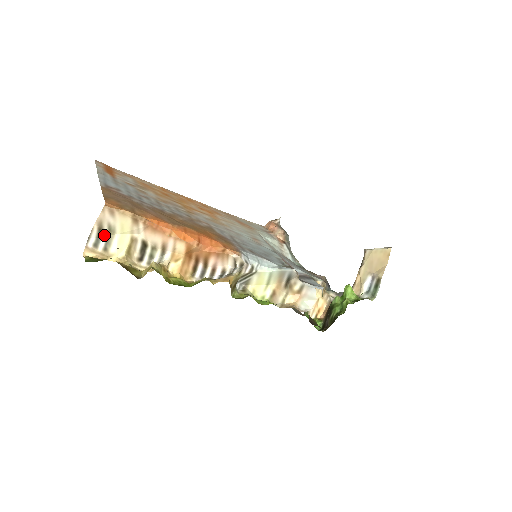
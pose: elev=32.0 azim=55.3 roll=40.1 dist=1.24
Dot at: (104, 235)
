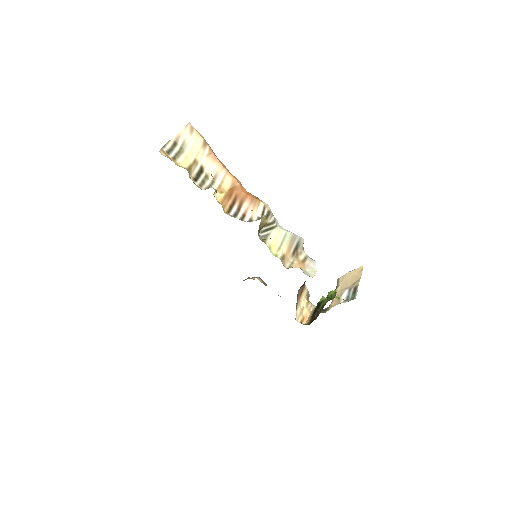
Dot at: (176, 149)
